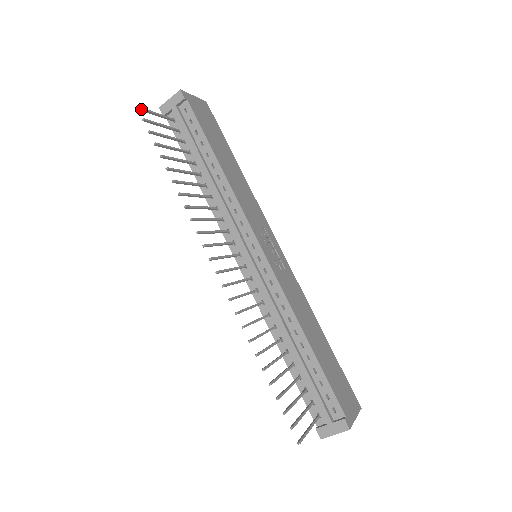
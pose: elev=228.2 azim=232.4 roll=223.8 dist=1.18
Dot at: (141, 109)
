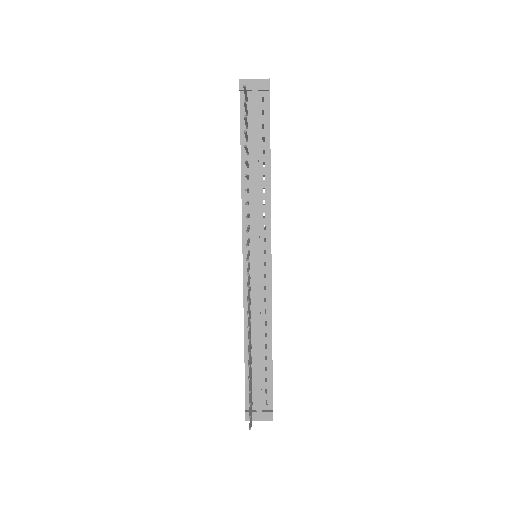
Dot at: (245, 88)
